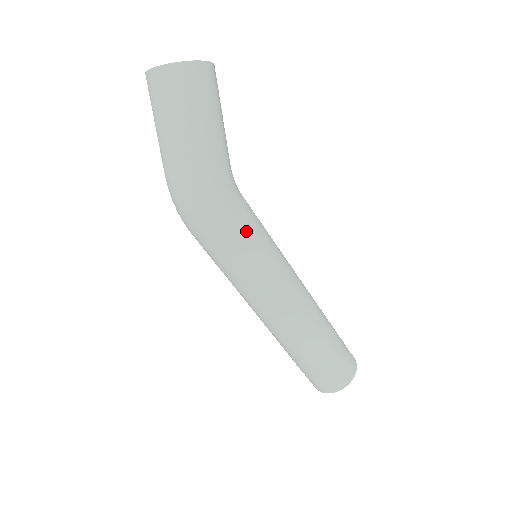
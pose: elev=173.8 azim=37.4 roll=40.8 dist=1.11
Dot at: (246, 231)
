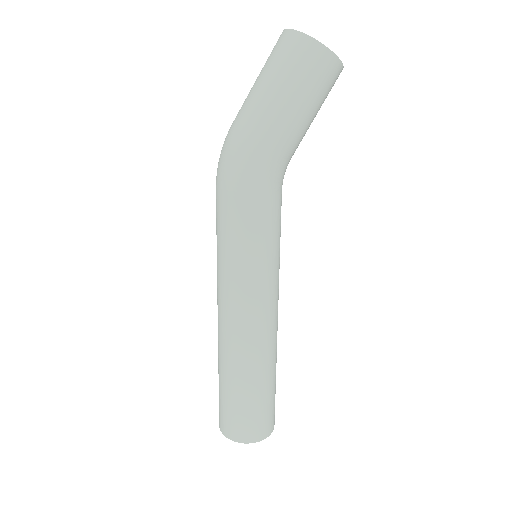
Dot at: (255, 219)
